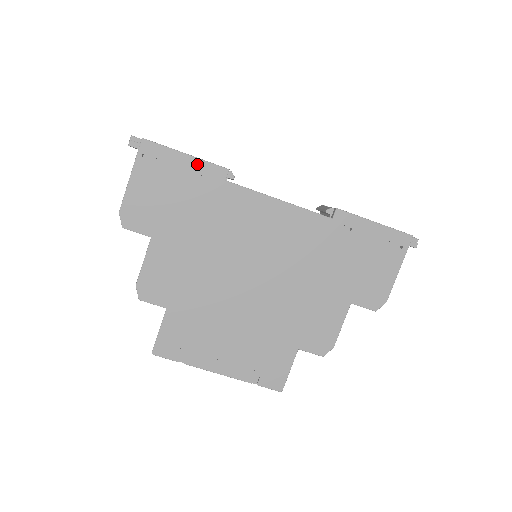
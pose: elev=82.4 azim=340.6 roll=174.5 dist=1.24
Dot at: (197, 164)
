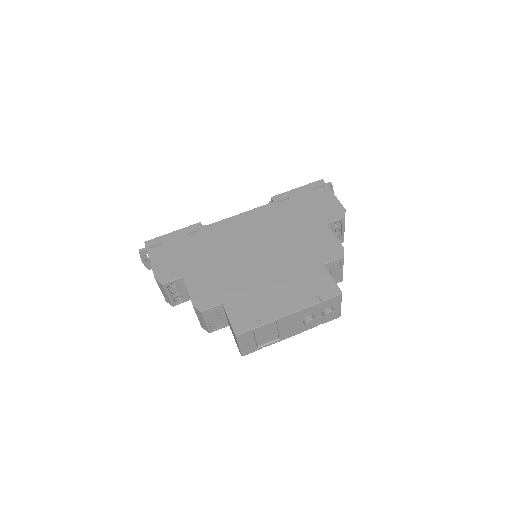
Dot at: (182, 231)
